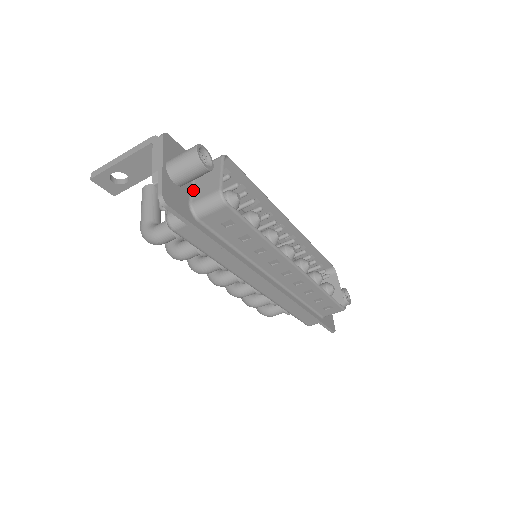
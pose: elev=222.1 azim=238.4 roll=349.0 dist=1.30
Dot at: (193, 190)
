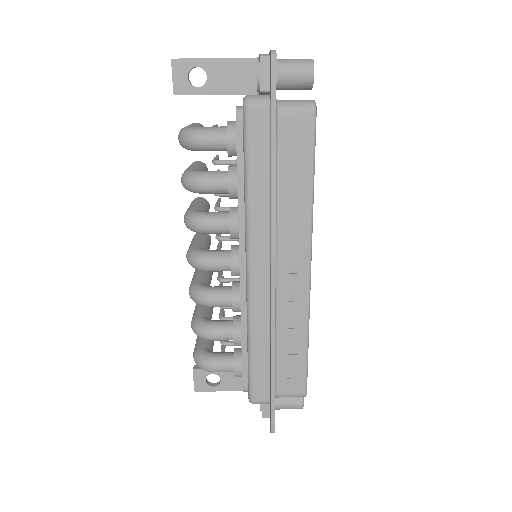
Dot at: occluded
